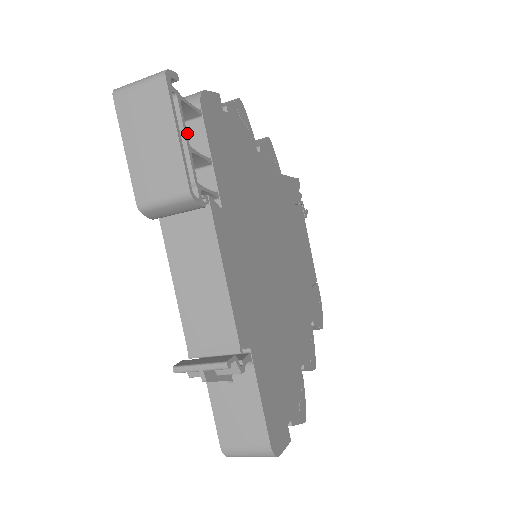
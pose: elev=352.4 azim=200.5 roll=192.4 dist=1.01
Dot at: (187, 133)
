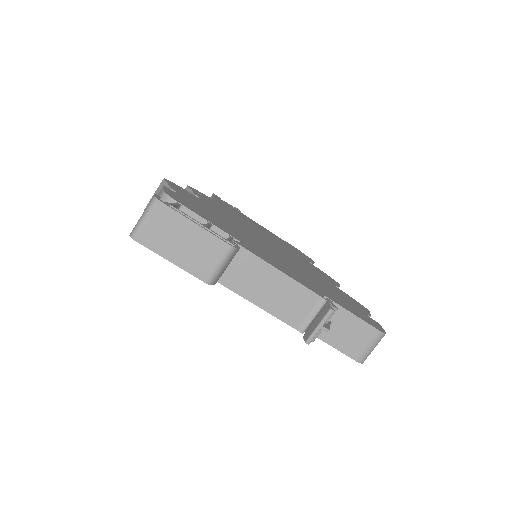
Dot at: occluded
